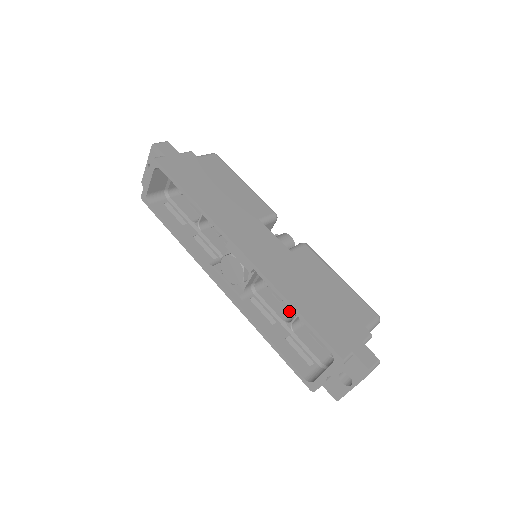
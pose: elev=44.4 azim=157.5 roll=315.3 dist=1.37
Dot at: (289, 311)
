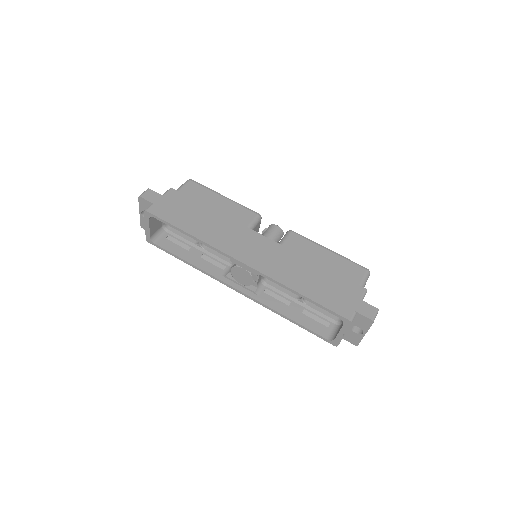
Dot at: occluded
